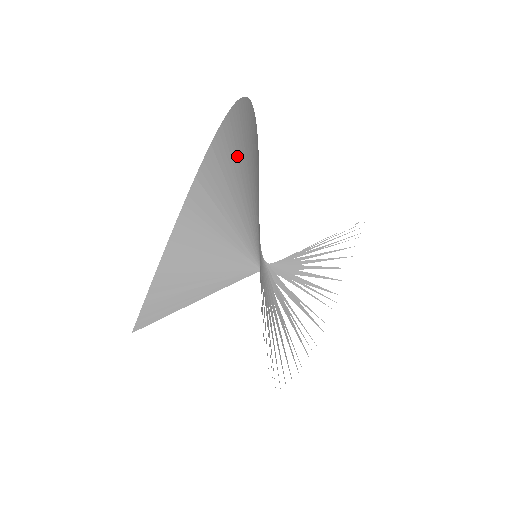
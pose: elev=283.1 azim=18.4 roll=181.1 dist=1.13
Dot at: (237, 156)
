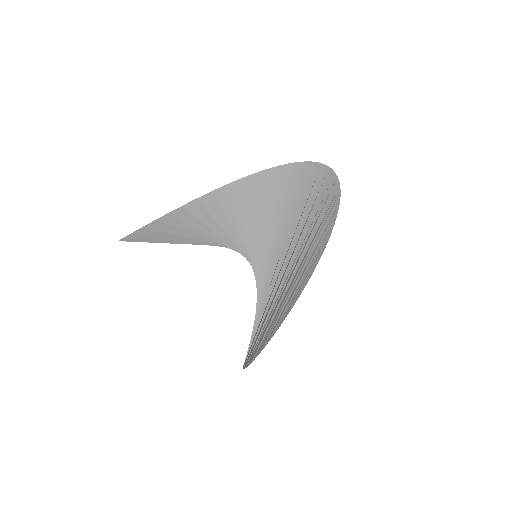
Dot at: (298, 197)
